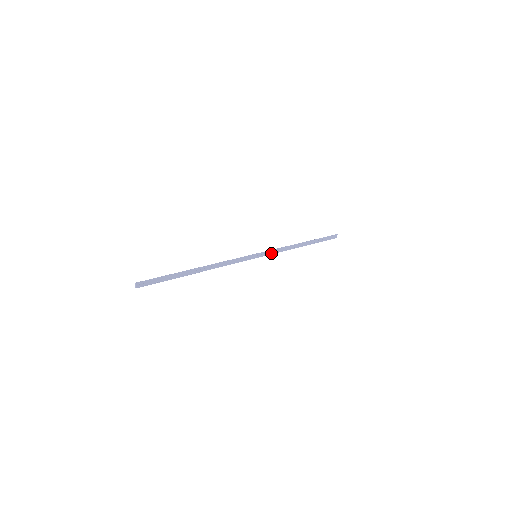
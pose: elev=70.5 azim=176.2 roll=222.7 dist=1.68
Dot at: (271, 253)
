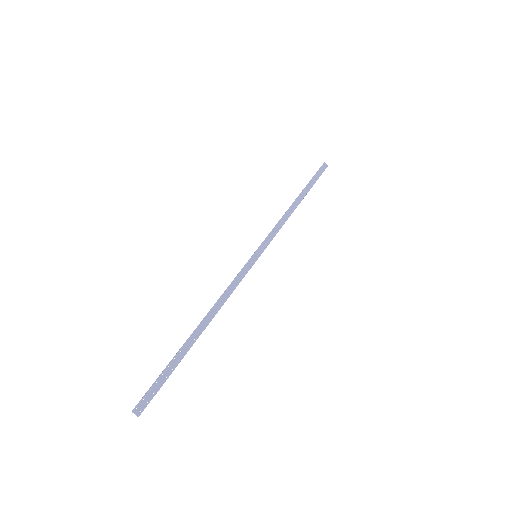
Dot at: (270, 239)
